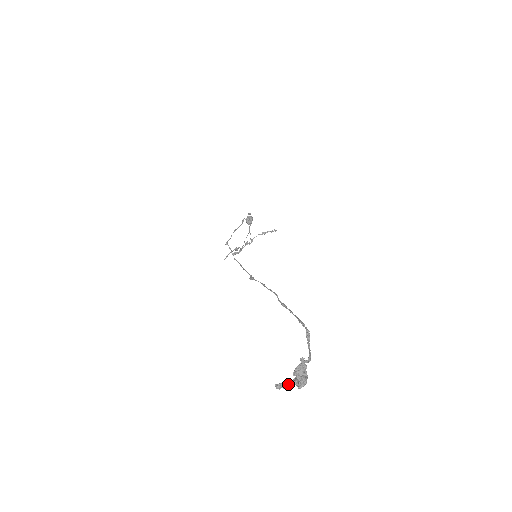
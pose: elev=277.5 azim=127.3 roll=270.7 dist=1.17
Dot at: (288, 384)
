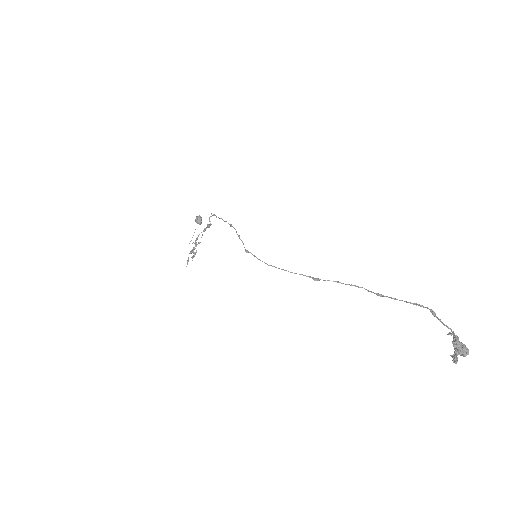
Dot at: occluded
